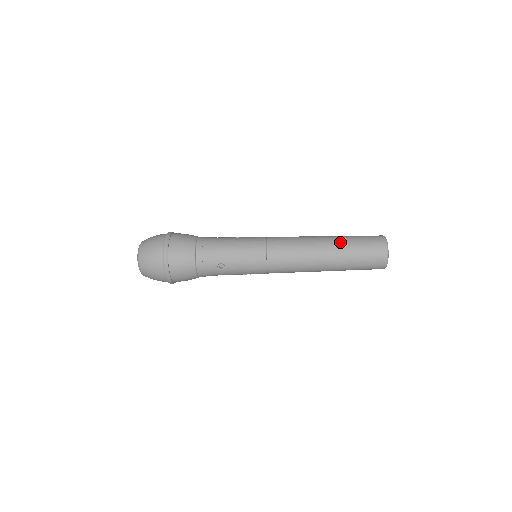
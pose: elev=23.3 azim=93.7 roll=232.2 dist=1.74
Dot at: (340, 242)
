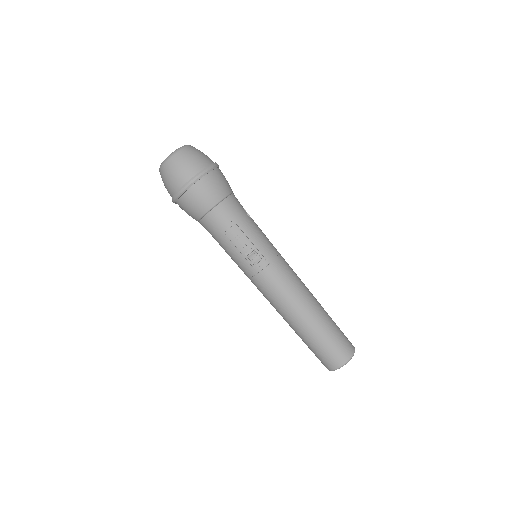
Dot at: occluded
